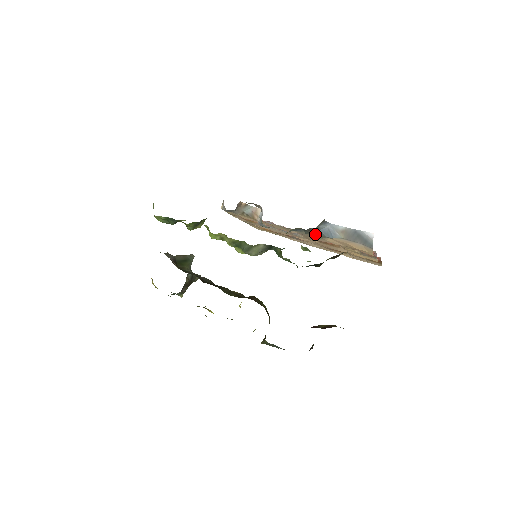
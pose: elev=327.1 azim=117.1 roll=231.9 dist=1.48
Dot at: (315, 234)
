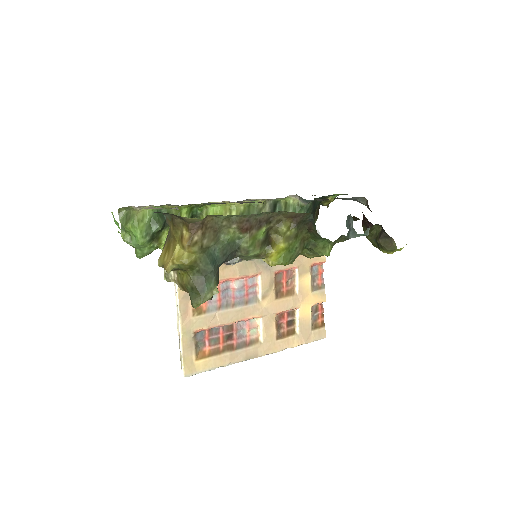
Dot at: occluded
